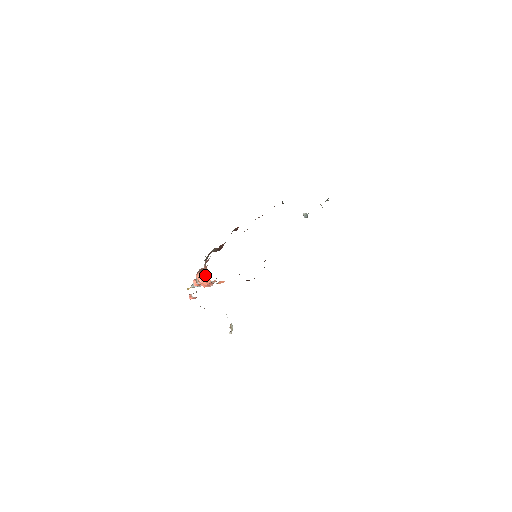
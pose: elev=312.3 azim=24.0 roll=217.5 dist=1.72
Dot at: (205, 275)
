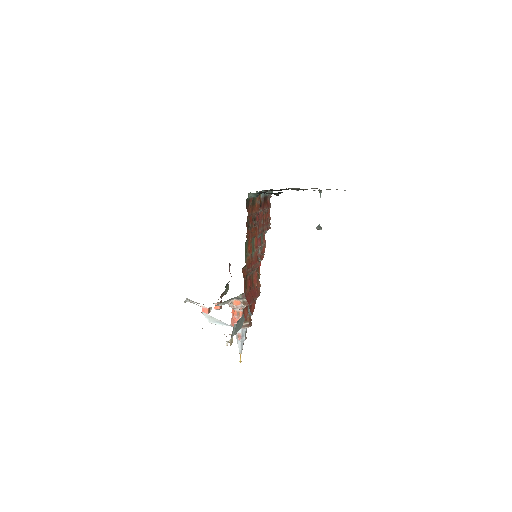
Dot at: occluded
